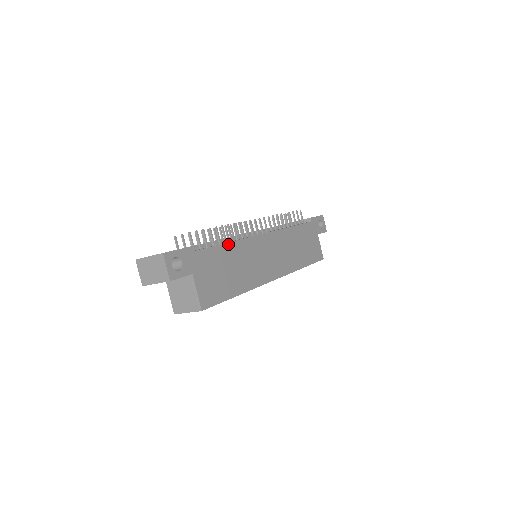
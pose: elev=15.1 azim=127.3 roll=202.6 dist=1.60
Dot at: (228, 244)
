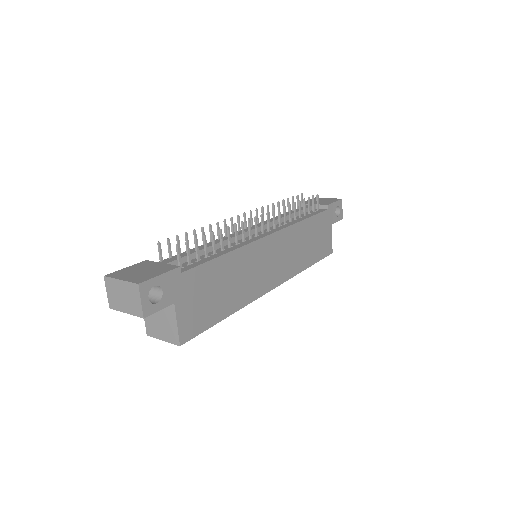
Dot at: (224, 256)
